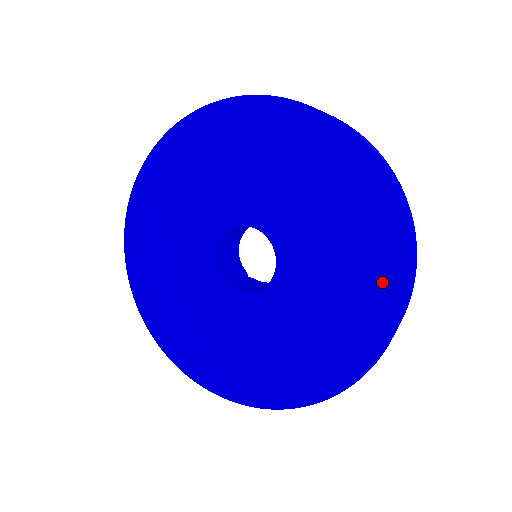
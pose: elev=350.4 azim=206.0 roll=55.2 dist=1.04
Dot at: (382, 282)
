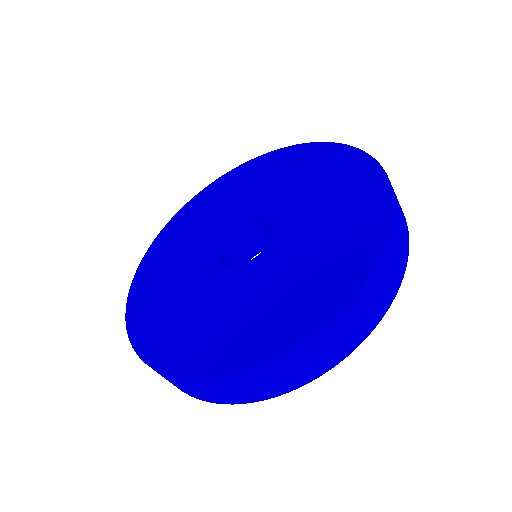
Dot at: (369, 205)
